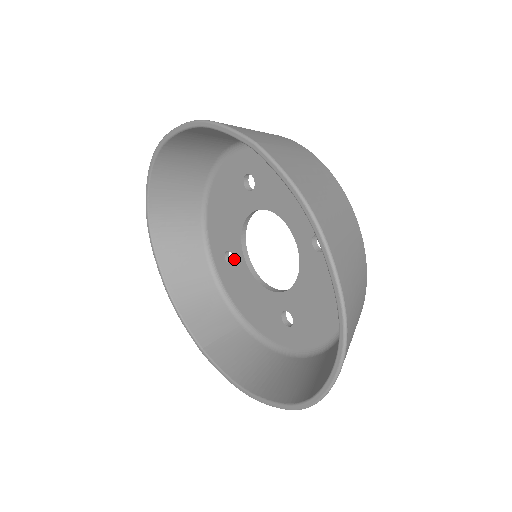
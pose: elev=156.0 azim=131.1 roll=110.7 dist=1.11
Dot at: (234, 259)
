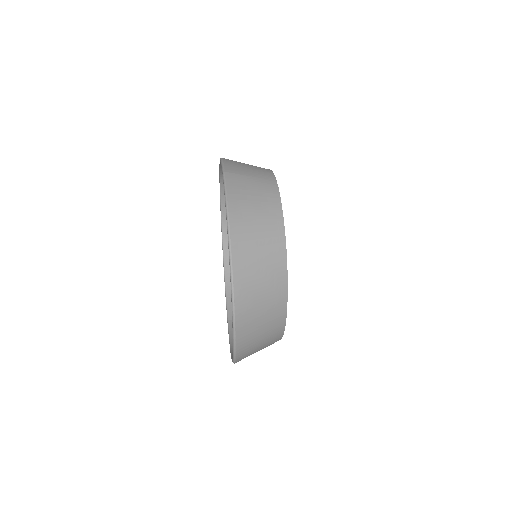
Dot at: occluded
